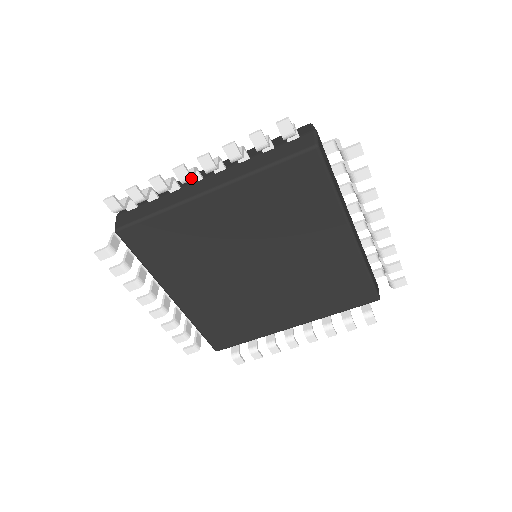
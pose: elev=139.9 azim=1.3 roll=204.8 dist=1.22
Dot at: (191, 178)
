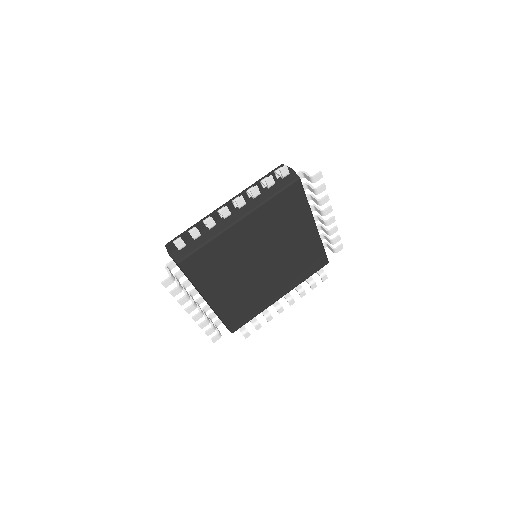
Dot at: (230, 214)
